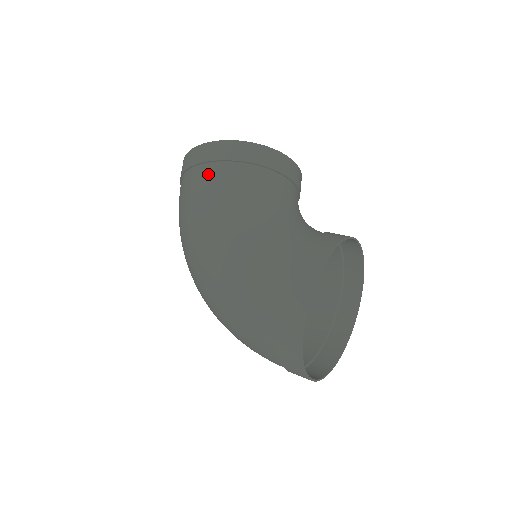
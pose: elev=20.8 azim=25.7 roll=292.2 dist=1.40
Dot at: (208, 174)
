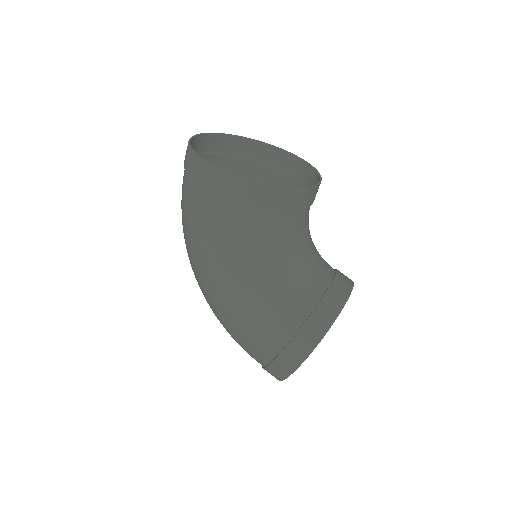
Dot at: (221, 211)
